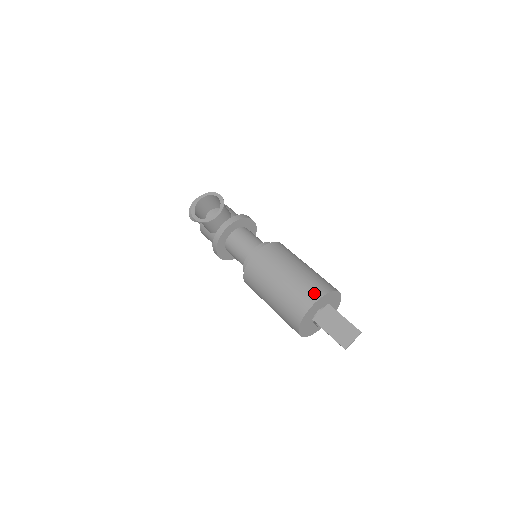
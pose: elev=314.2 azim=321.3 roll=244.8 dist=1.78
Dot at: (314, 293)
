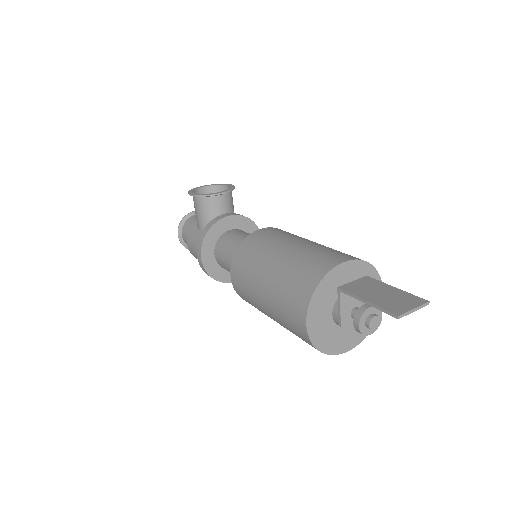
Dot at: (346, 255)
